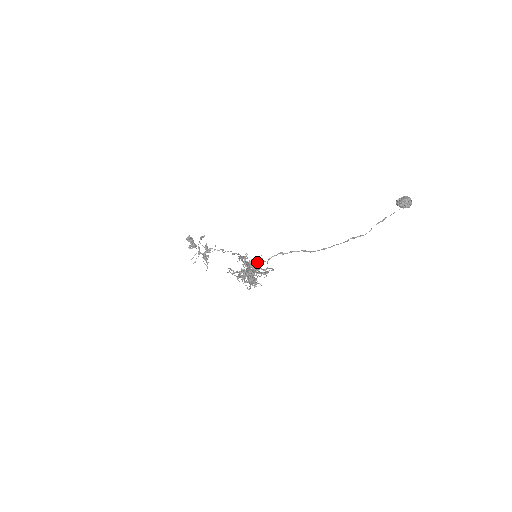
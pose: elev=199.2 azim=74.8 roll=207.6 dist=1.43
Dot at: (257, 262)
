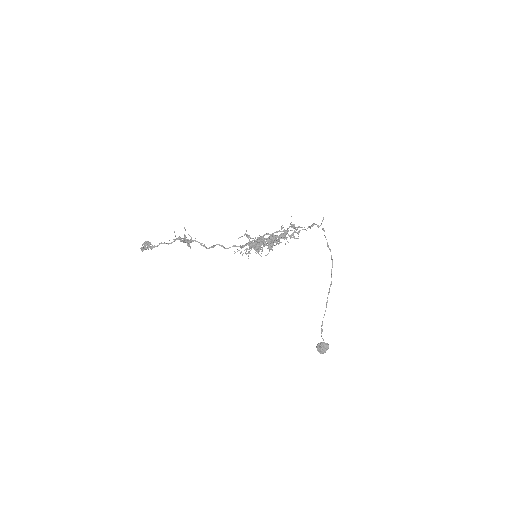
Dot at: (284, 237)
